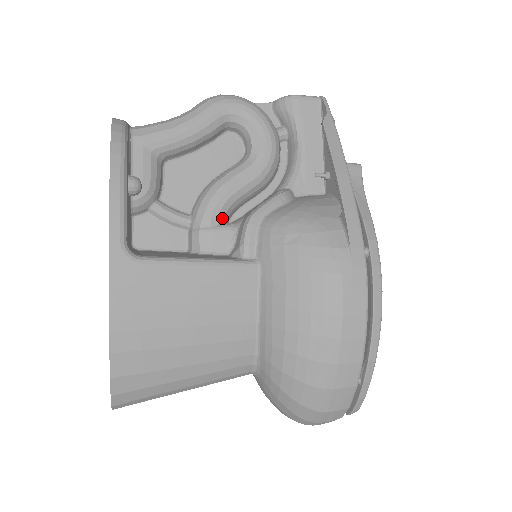
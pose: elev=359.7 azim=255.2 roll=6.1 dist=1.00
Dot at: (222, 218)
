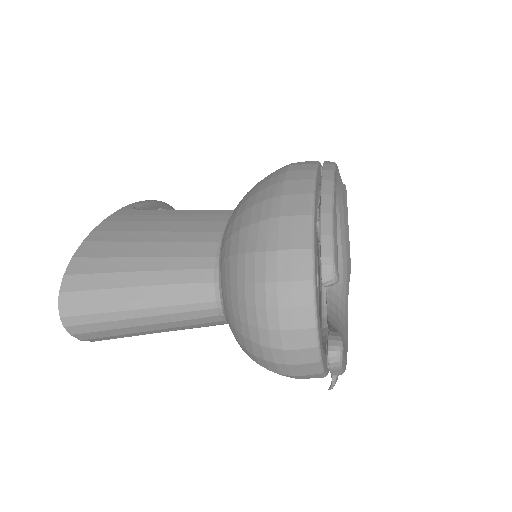
Dot at: occluded
